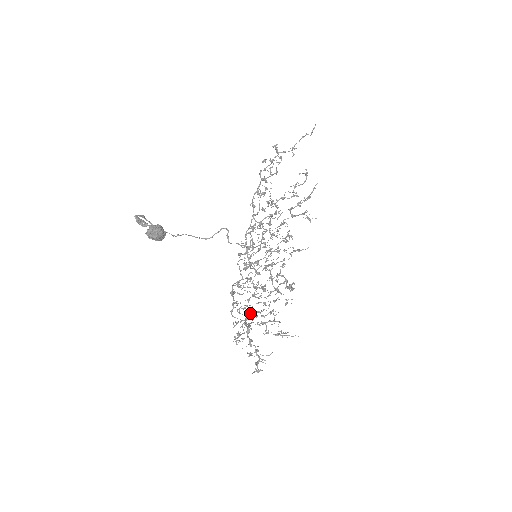
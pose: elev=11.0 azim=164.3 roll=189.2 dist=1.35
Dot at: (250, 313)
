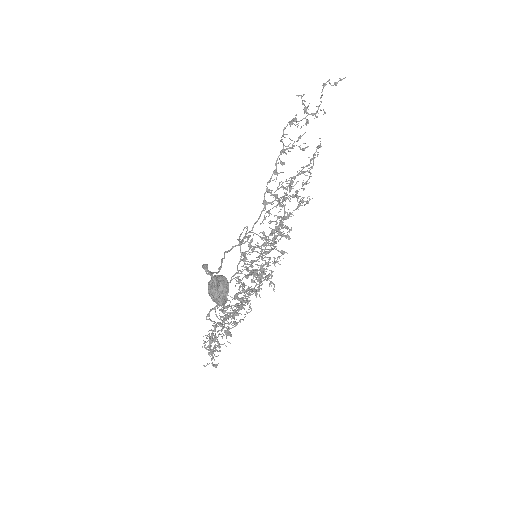
Dot at: occluded
